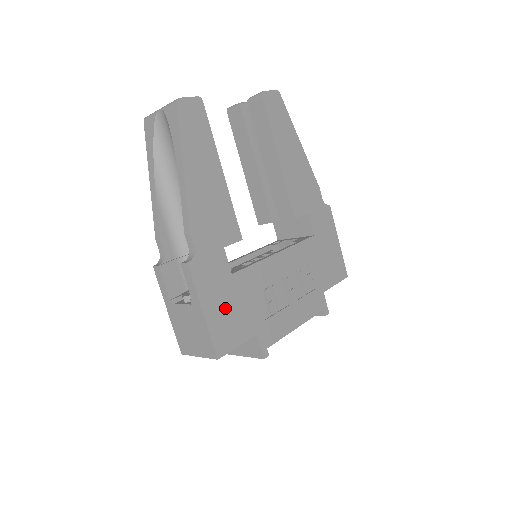
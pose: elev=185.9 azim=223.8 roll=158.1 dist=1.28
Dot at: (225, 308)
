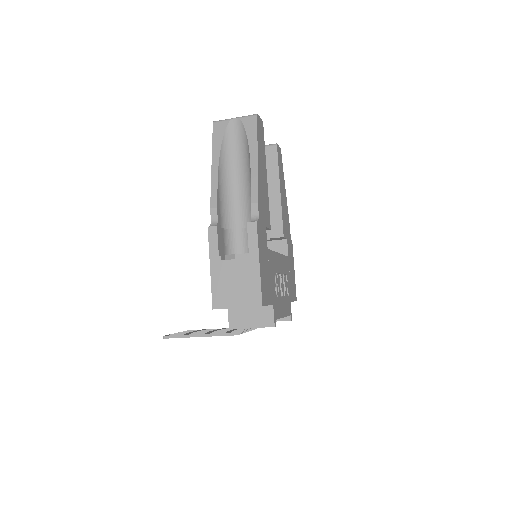
Dot at: (265, 270)
